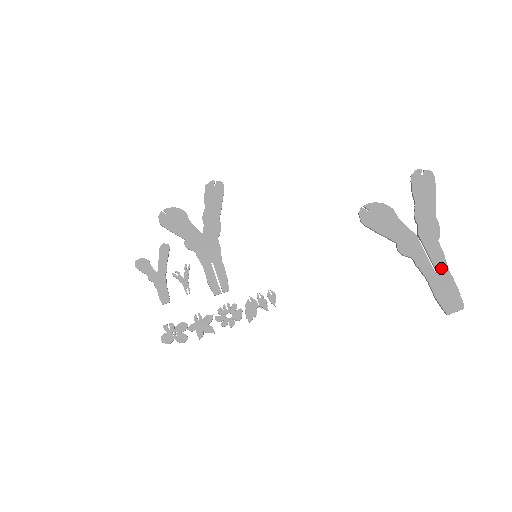
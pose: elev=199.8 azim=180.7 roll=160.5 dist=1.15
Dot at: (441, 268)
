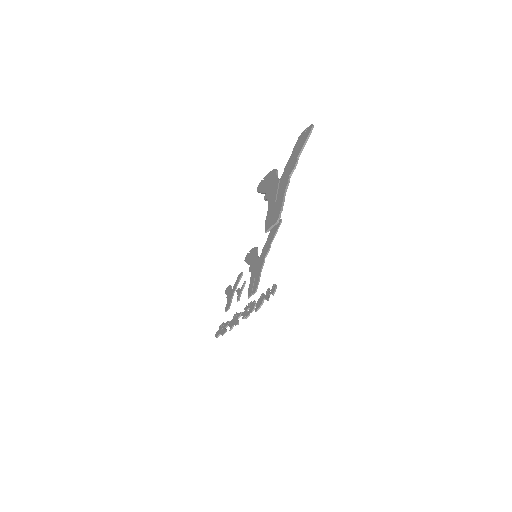
Dot at: (280, 196)
